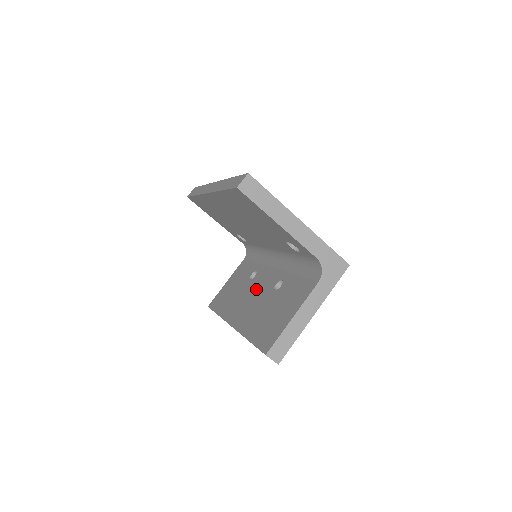
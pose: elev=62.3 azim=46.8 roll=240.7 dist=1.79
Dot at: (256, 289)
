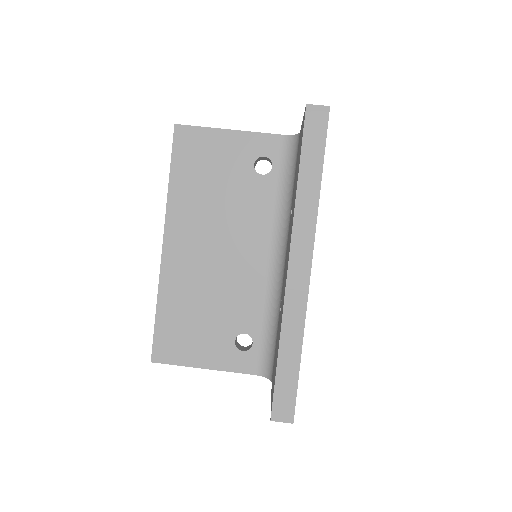
Dot at: occluded
